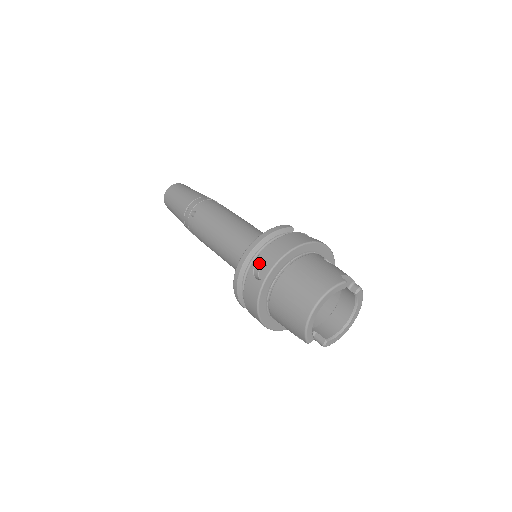
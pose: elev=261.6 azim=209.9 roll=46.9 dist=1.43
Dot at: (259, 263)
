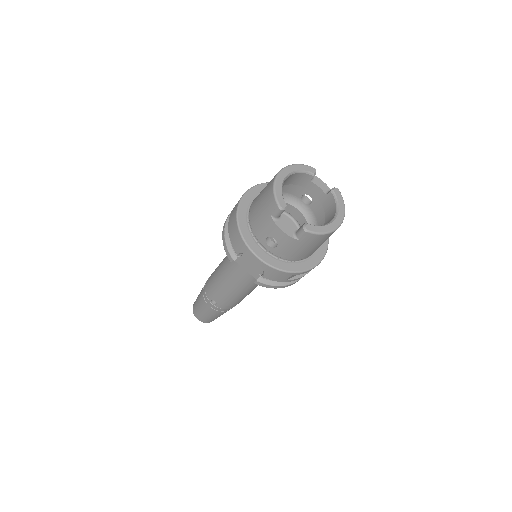
Dot at: occluded
